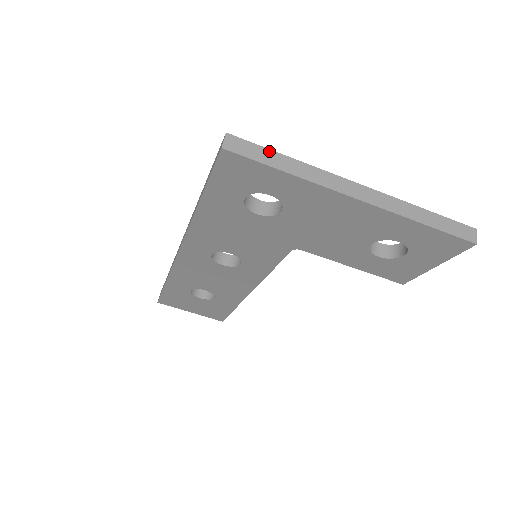
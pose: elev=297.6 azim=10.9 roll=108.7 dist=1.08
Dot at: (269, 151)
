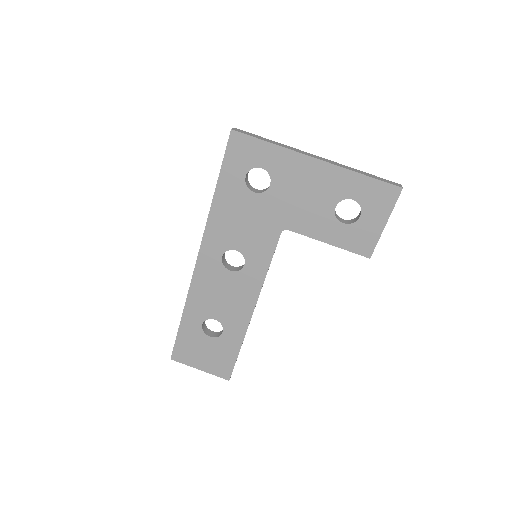
Dot at: (259, 136)
